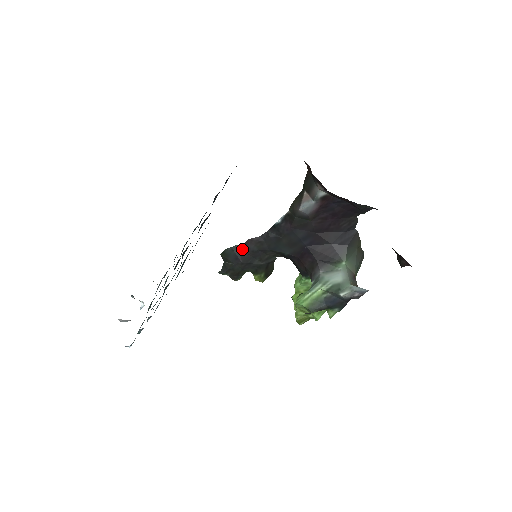
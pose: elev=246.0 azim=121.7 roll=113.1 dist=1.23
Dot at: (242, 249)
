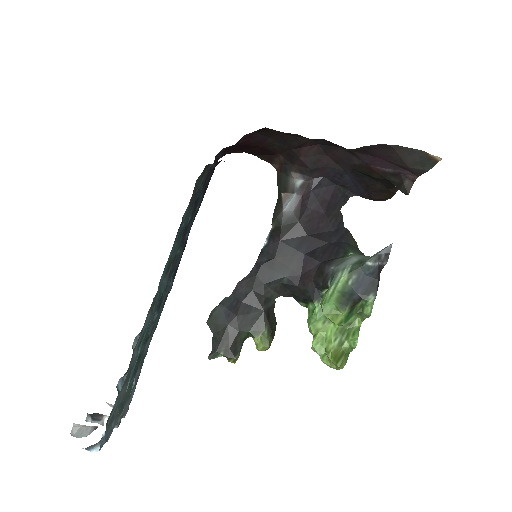
Dot at: (232, 300)
